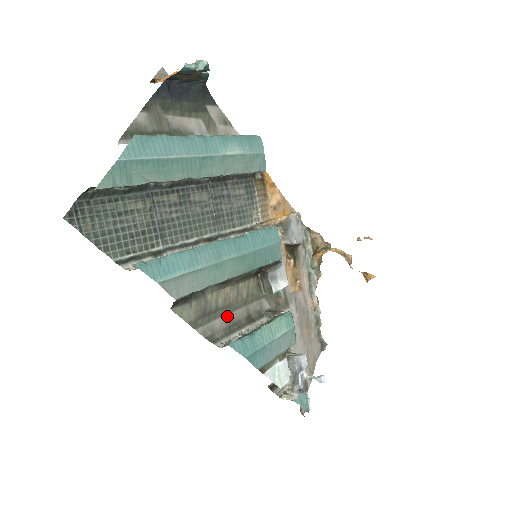
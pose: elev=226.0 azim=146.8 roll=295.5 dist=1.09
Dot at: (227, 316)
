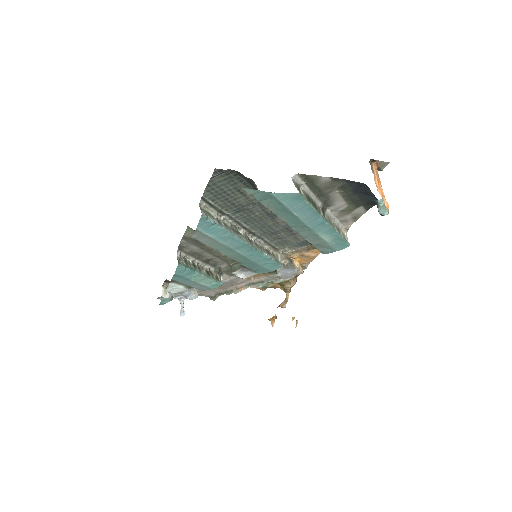
Dot at: (202, 250)
